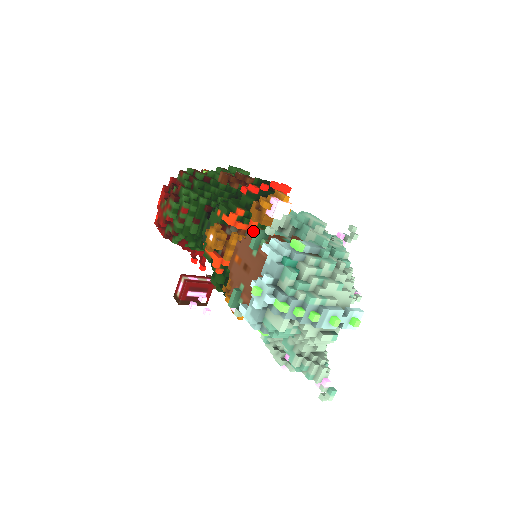
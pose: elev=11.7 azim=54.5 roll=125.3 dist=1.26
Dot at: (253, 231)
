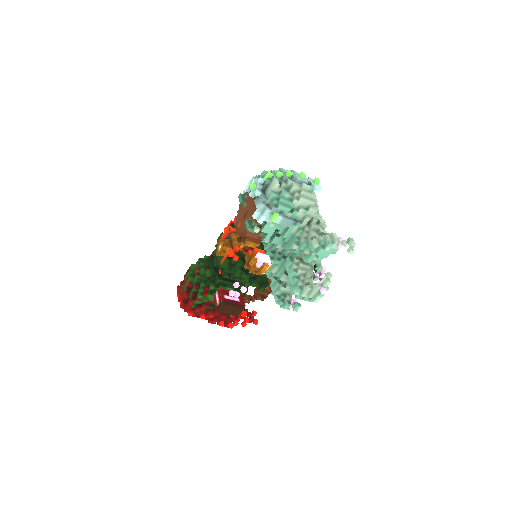
Dot at: (239, 205)
